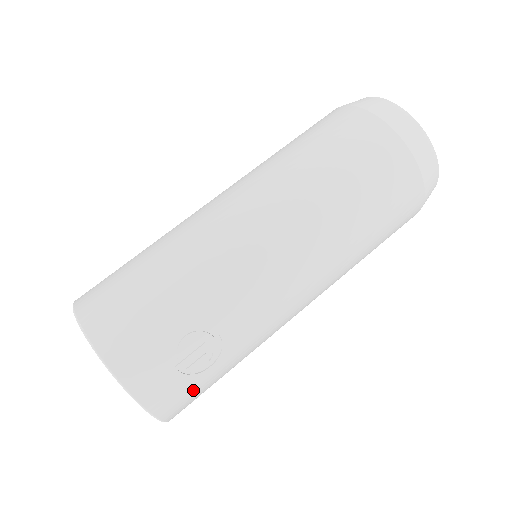
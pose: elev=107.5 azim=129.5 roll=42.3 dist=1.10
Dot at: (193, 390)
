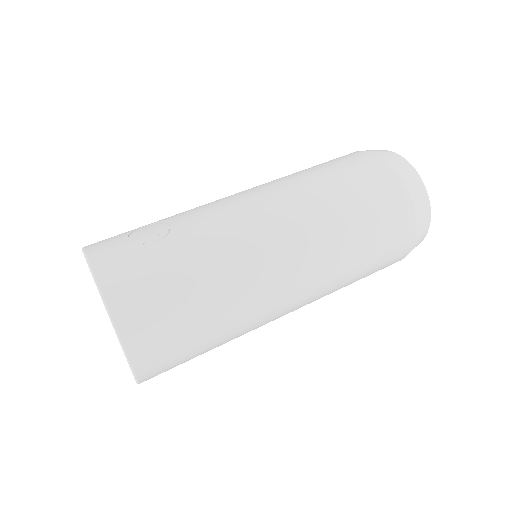
Dot at: (138, 263)
